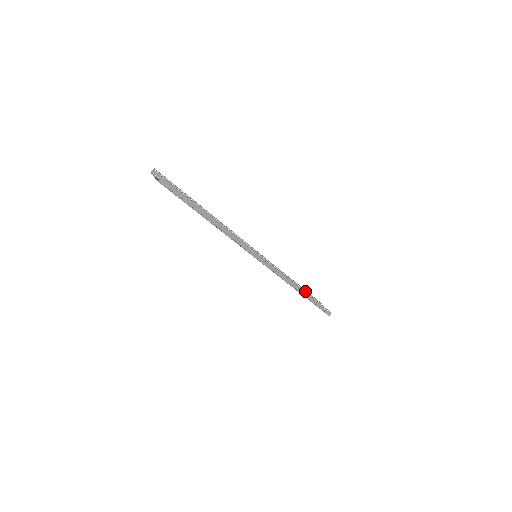
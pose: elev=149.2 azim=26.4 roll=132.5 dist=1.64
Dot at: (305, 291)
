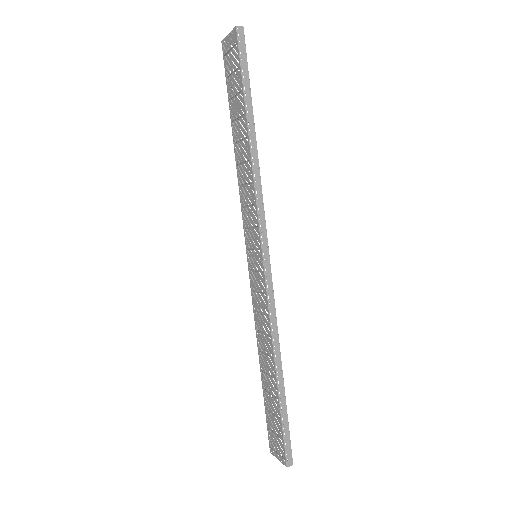
Dot at: occluded
